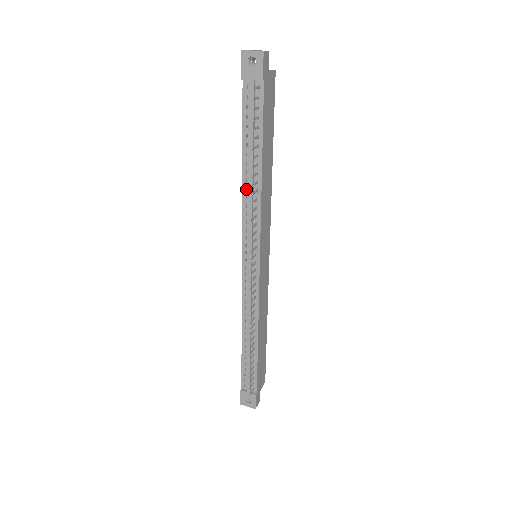
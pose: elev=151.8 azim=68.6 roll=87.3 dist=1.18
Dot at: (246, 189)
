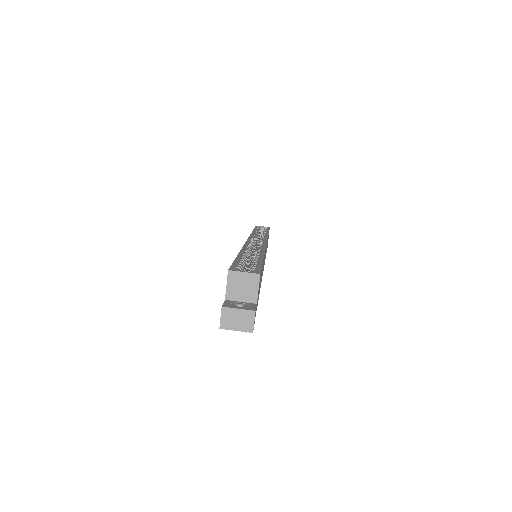
Dot at: occluded
